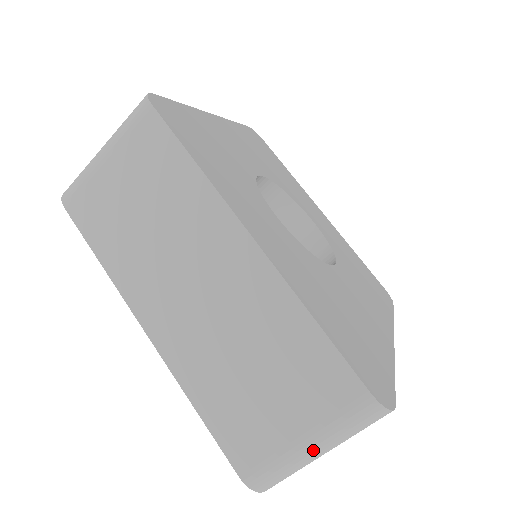
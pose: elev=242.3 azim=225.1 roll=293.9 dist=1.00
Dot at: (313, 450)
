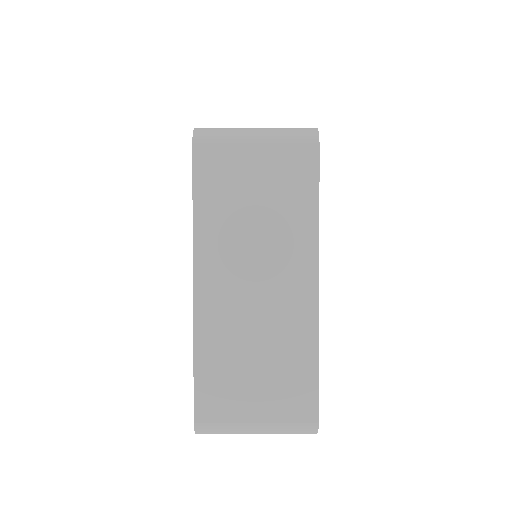
Dot at: (257, 430)
